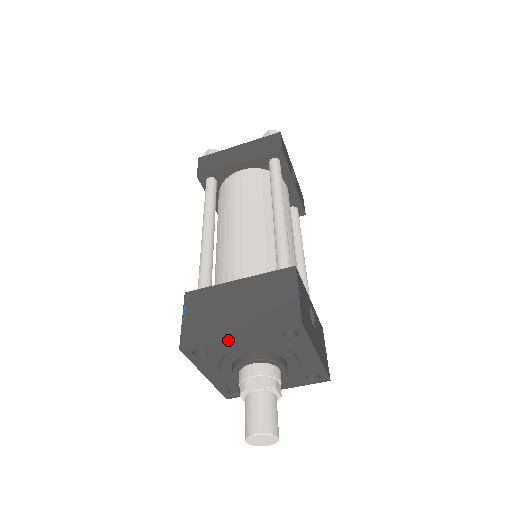
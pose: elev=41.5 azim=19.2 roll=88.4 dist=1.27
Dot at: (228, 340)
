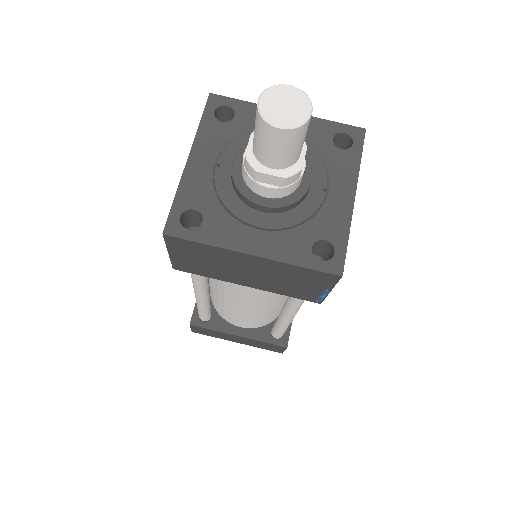
Dot at: (187, 173)
